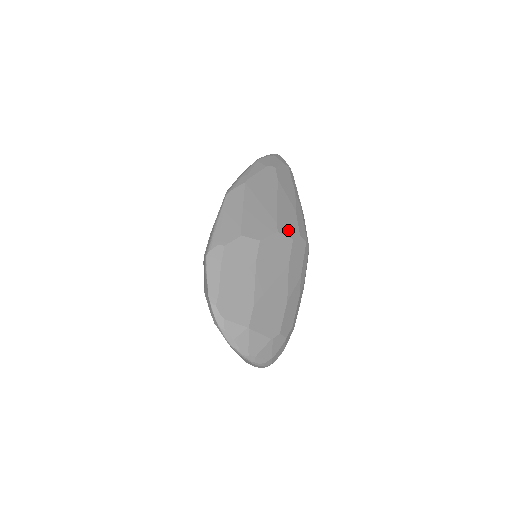
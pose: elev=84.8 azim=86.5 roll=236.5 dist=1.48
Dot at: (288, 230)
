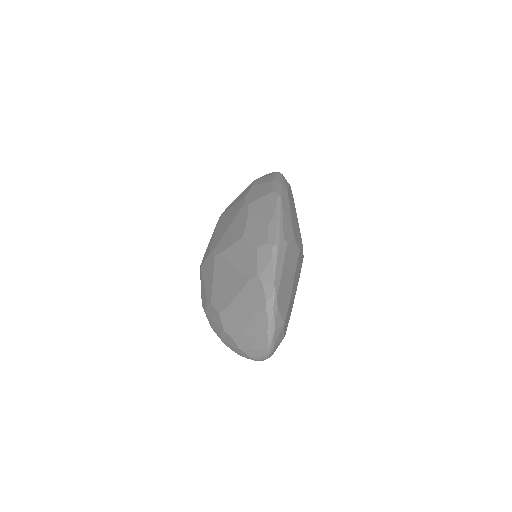
Dot at: occluded
